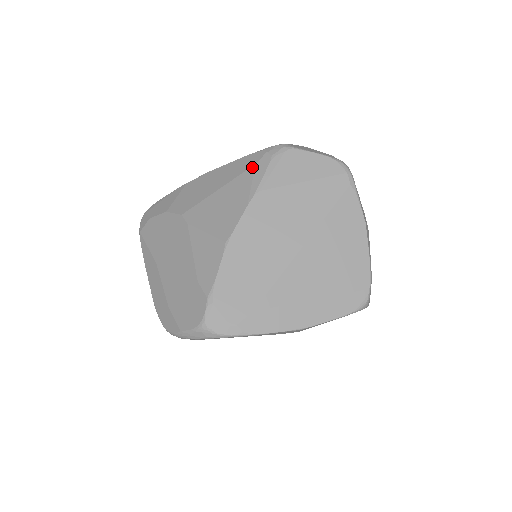
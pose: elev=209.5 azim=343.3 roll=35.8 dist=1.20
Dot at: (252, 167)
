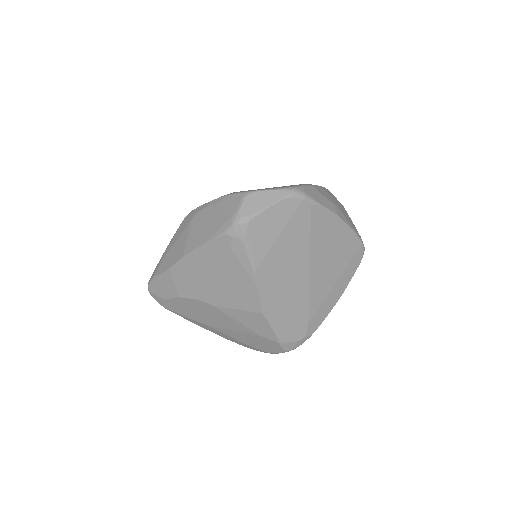
Dot at: (230, 253)
